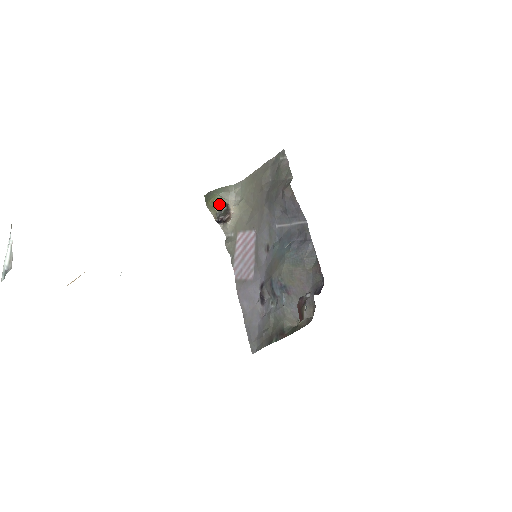
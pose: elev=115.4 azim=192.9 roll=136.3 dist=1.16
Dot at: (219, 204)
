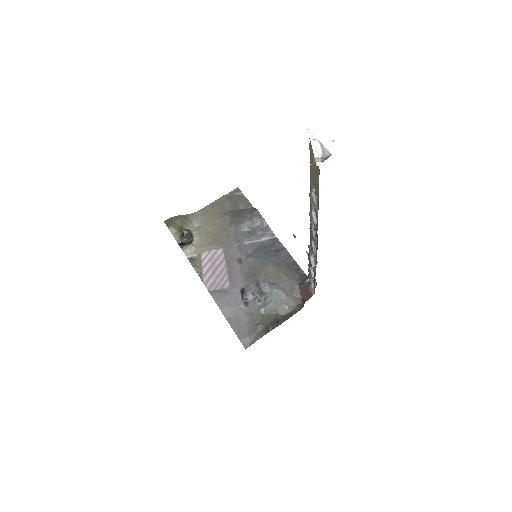
Dot at: (181, 229)
